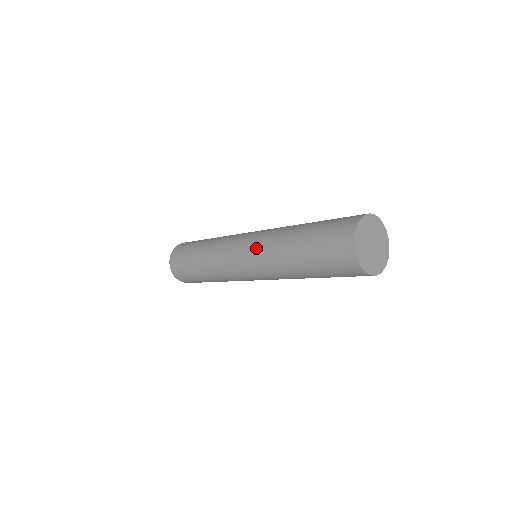
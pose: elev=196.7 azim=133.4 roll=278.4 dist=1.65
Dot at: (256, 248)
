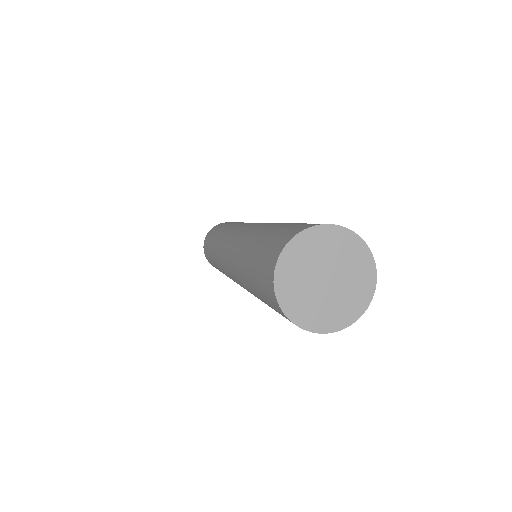
Dot at: (229, 255)
